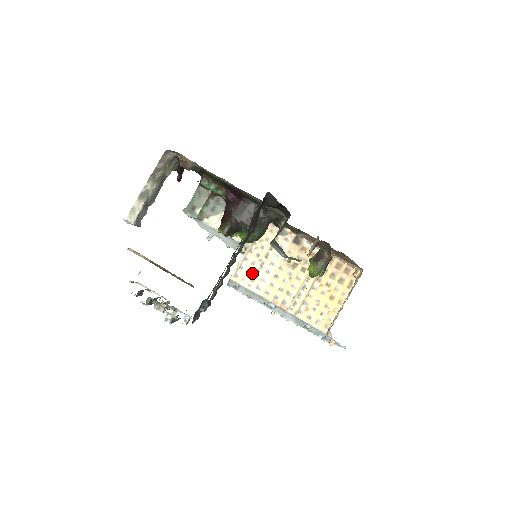
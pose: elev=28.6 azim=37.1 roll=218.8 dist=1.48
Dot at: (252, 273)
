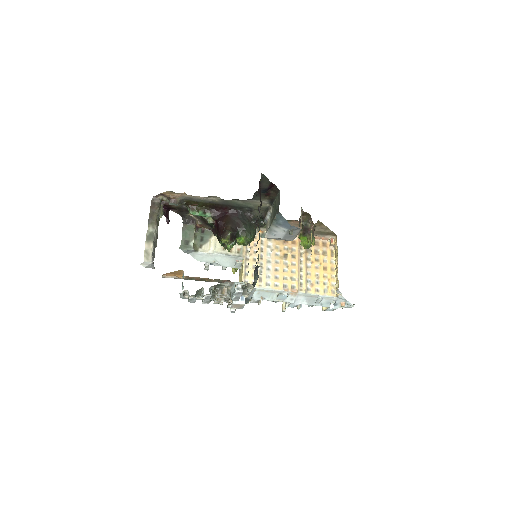
Dot at: occluded
